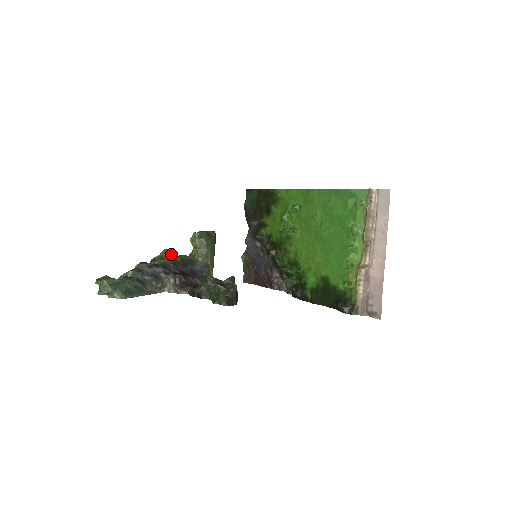
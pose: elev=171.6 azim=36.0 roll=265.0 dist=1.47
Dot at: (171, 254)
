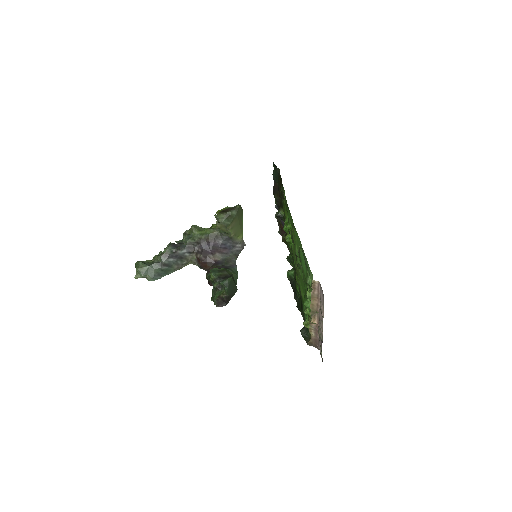
Dot at: (196, 233)
